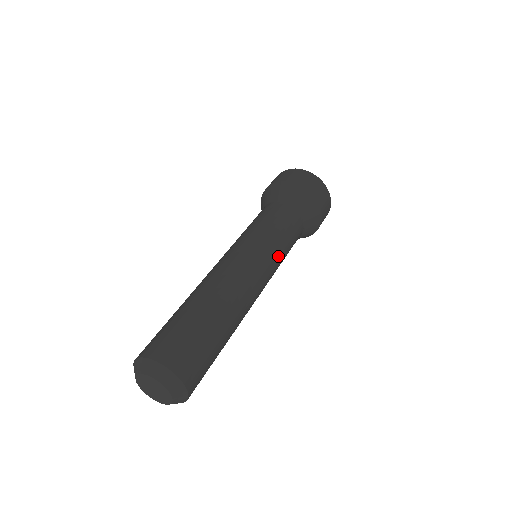
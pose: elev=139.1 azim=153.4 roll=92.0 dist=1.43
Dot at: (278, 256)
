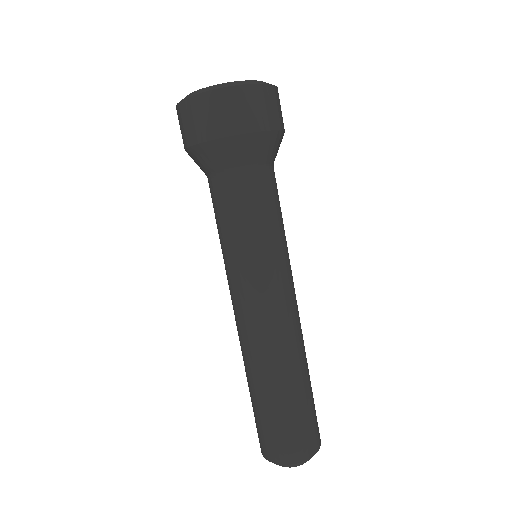
Dot at: occluded
